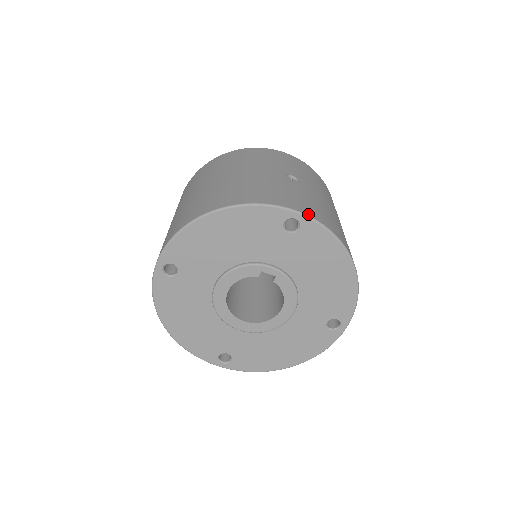
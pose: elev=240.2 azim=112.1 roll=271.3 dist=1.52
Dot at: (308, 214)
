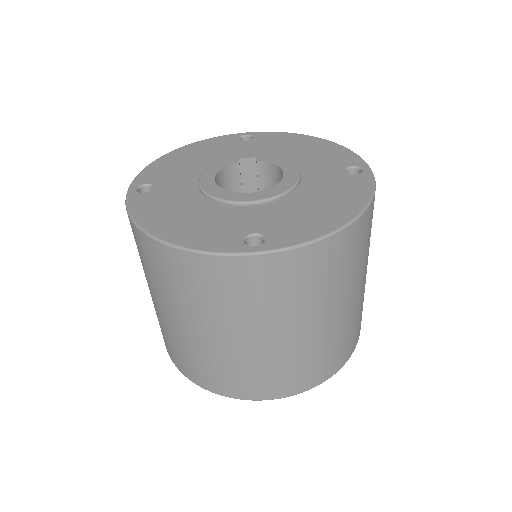
Dot at: occluded
